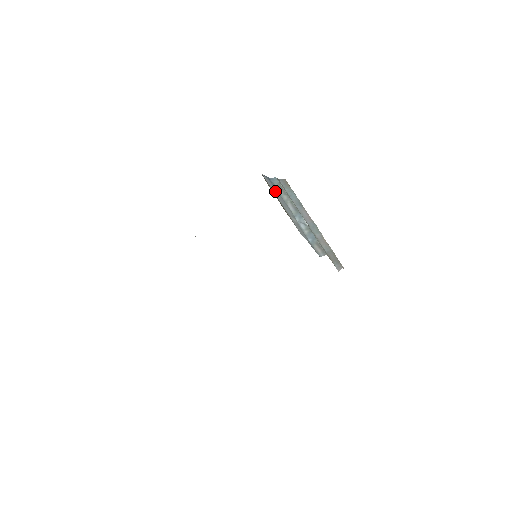
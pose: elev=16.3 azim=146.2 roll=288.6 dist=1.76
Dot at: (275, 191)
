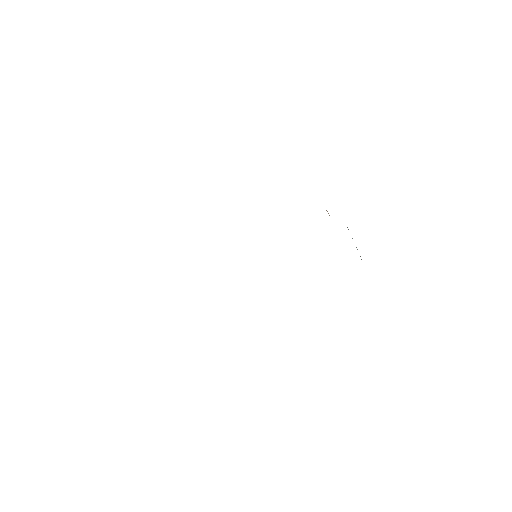
Dot at: occluded
